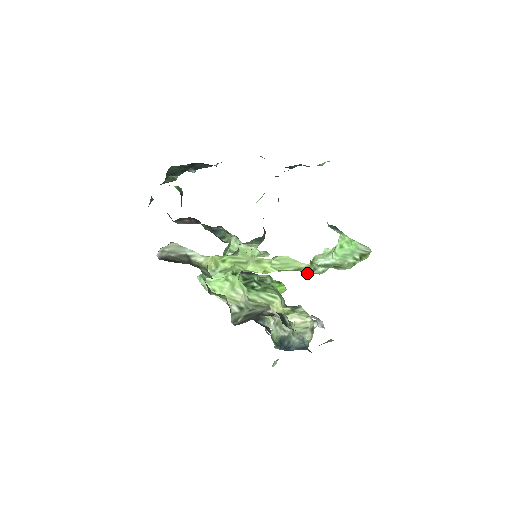
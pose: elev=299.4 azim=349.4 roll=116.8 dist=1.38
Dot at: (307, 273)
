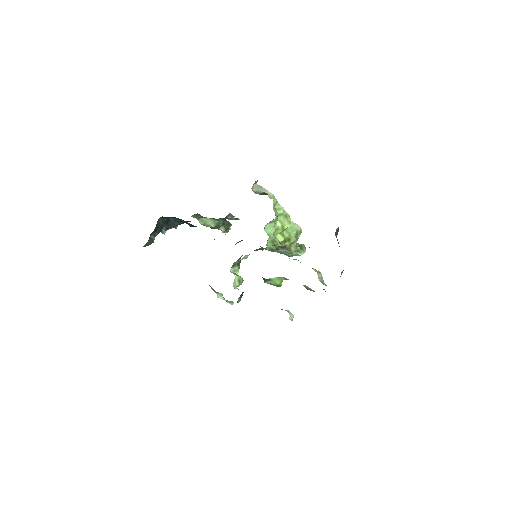
Dot at: (293, 252)
